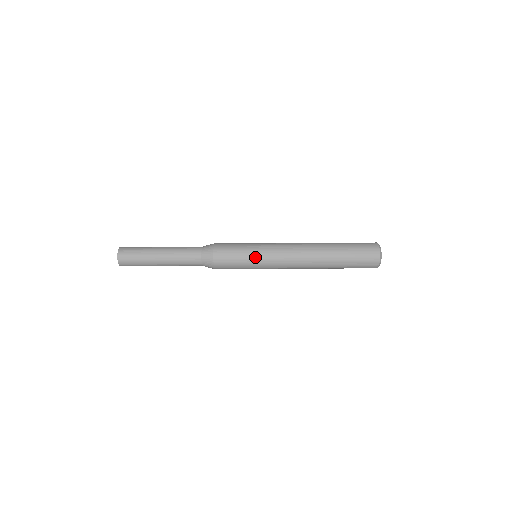
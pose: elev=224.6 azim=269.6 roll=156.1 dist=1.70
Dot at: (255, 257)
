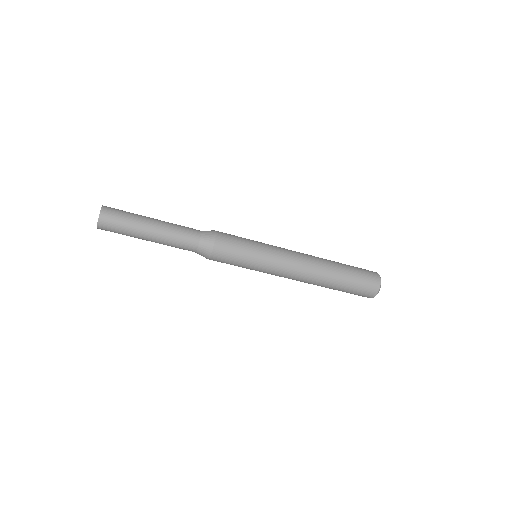
Dot at: (255, 267)
